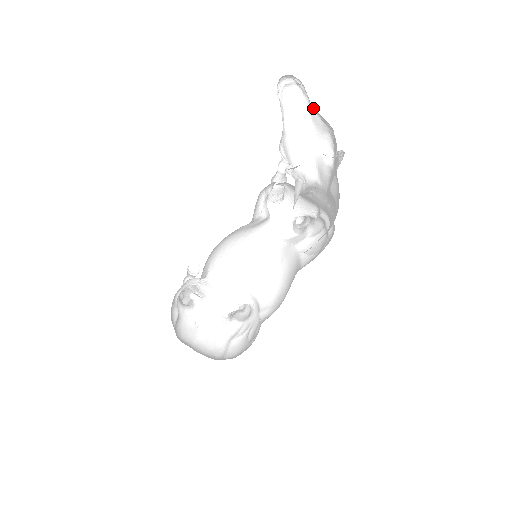
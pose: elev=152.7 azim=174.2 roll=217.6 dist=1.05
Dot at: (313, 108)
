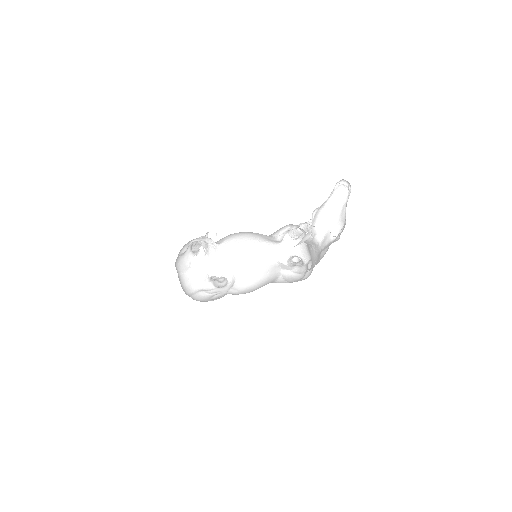
Dot at: (346, 206)
